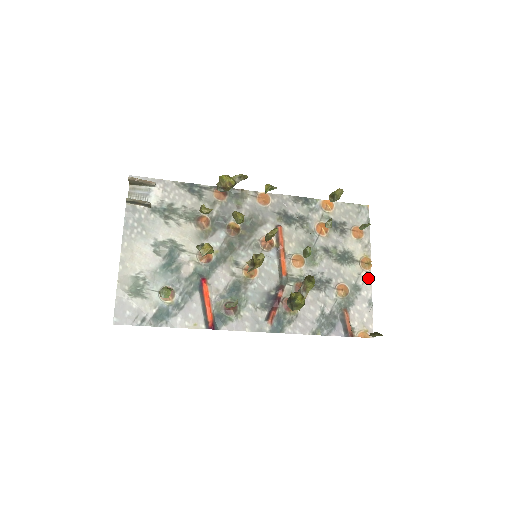
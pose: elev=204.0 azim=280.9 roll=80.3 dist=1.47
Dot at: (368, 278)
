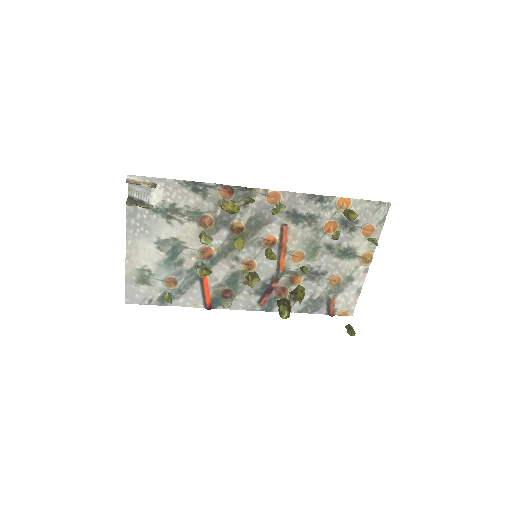
Dot at: (364, 271)
